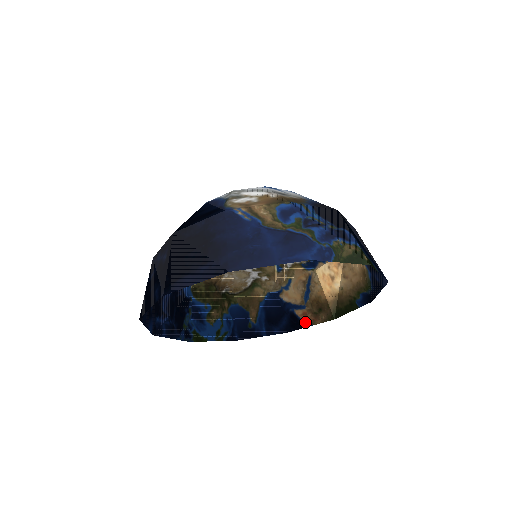
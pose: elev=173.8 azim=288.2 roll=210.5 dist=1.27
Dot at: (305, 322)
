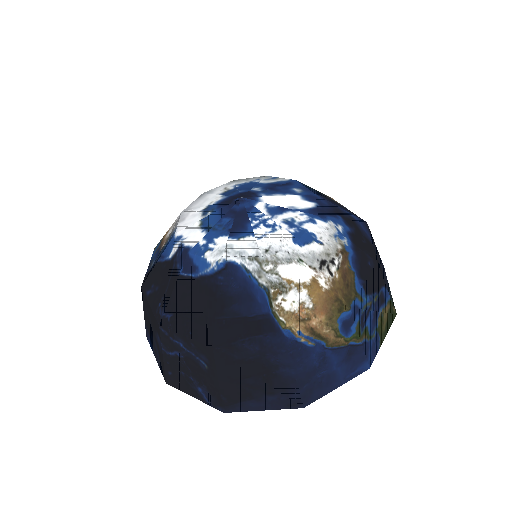
Dot at: occluded
